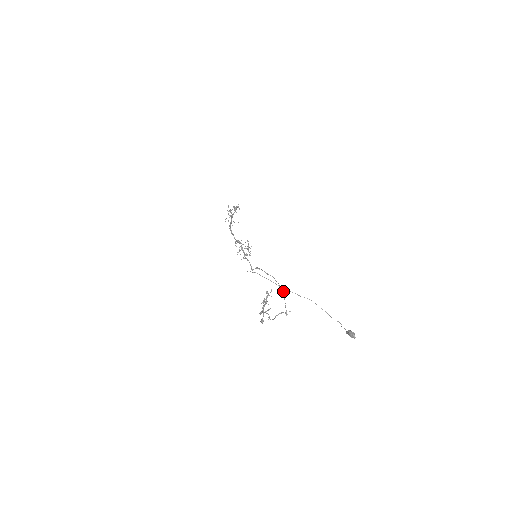
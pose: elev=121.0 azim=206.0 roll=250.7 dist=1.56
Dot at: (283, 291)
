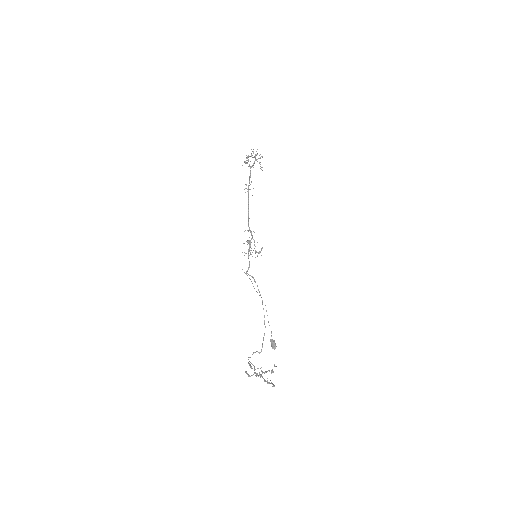
Dot at: occluded
